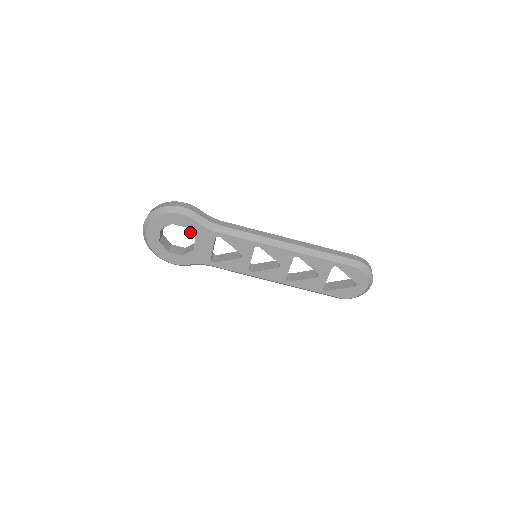
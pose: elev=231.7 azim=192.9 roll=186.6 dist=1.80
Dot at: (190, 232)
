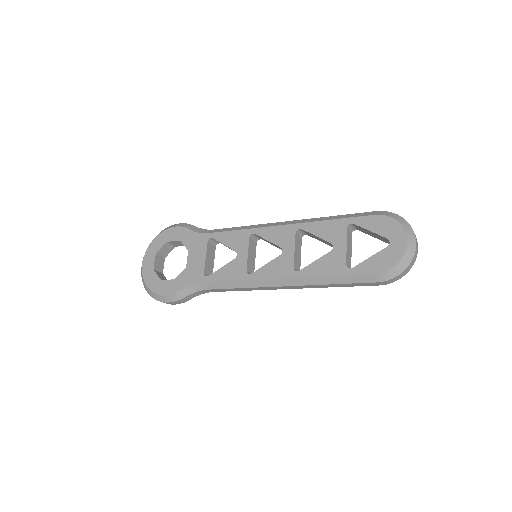
Dot at: occluded
